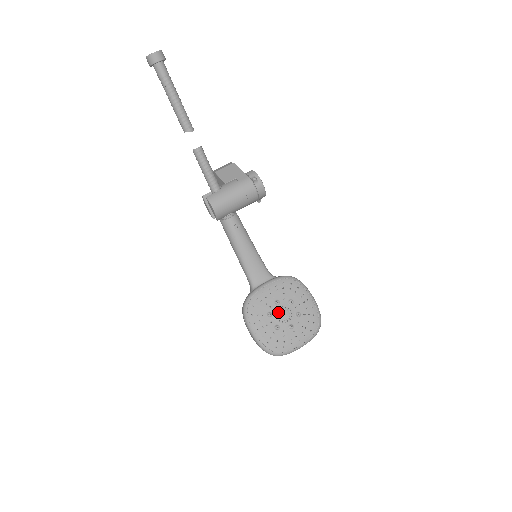
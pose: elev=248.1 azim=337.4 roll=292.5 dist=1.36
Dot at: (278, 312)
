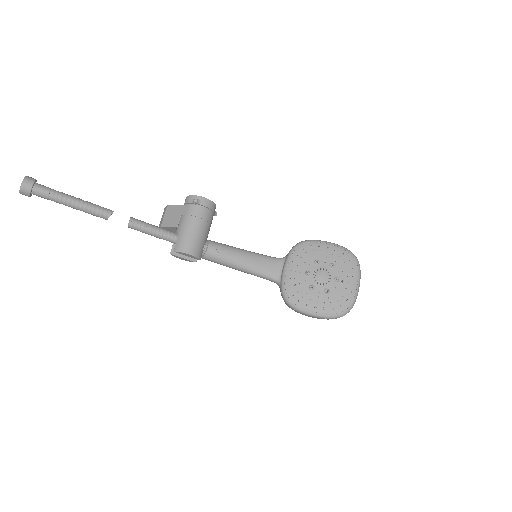
Dot at: (316, 279)
